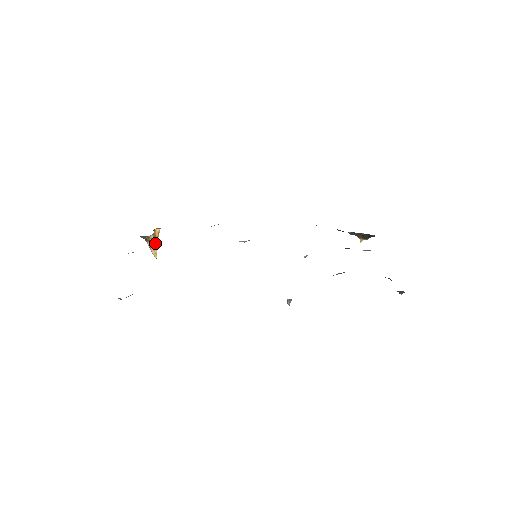
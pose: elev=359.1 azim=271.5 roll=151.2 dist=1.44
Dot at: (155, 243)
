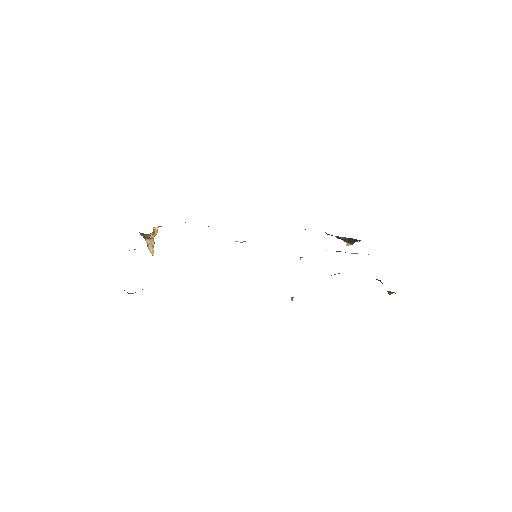
Dot at: (153, 241)
